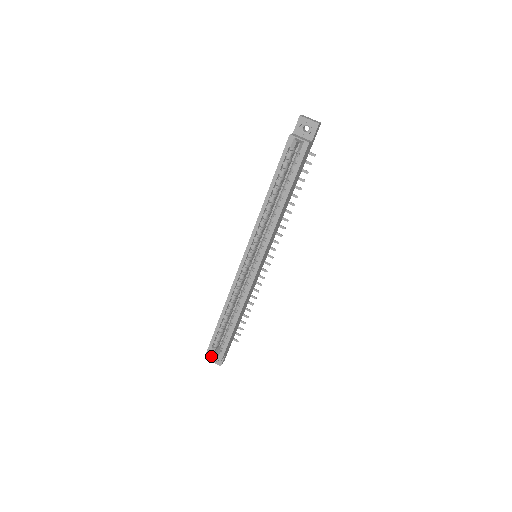
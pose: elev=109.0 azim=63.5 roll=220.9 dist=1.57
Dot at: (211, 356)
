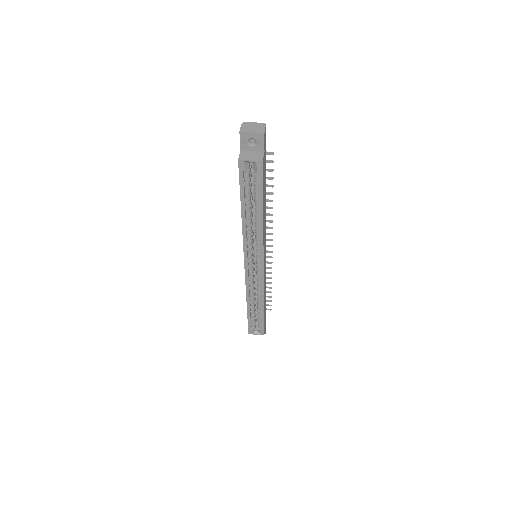
Dot at: occluded
